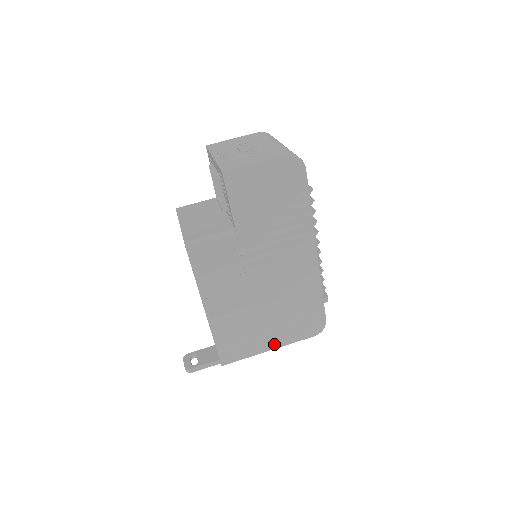
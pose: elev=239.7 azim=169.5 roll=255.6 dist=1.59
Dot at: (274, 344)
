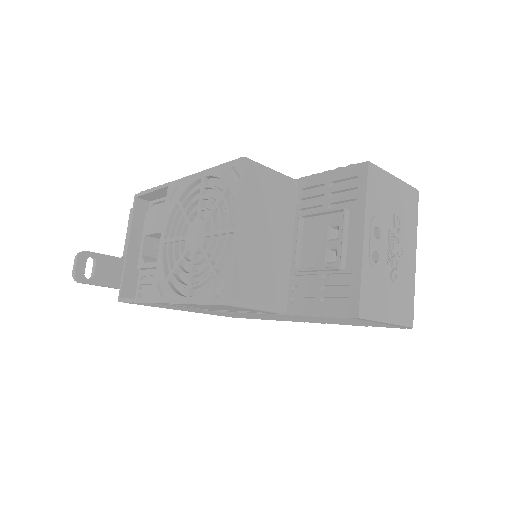
Dot at: occluded
